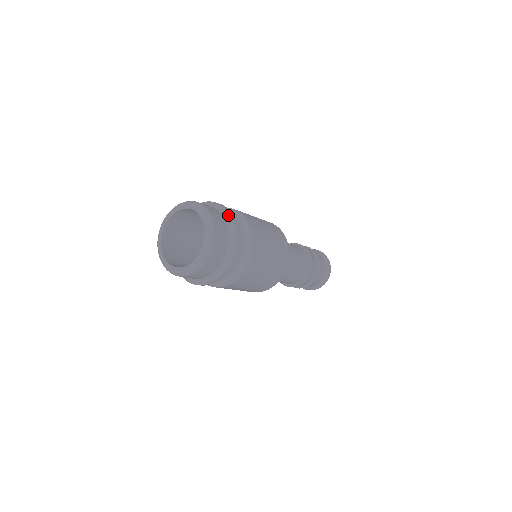
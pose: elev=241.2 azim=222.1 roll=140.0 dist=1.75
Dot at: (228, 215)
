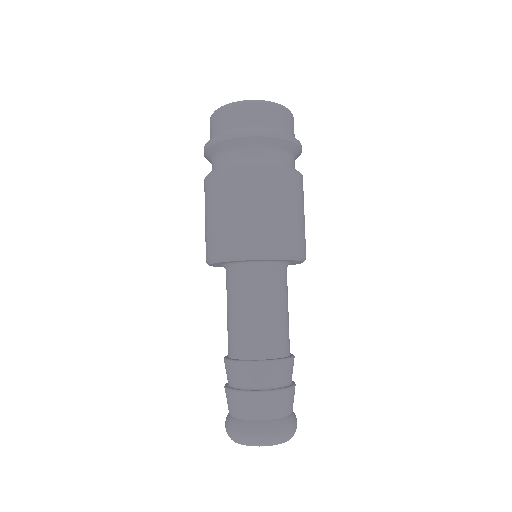
Dot at: occluded
